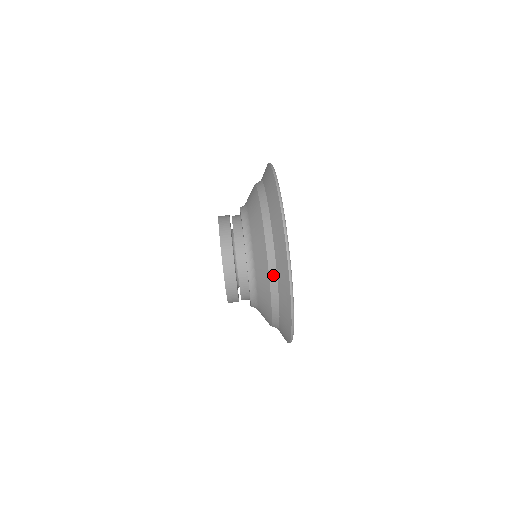
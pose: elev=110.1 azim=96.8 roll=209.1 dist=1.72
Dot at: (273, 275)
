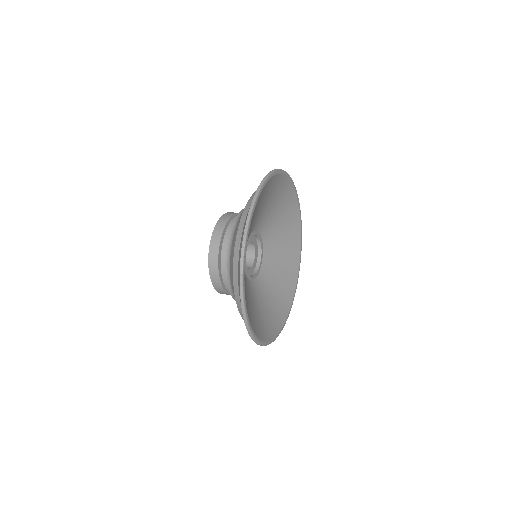
Dot at: (252, 198)
